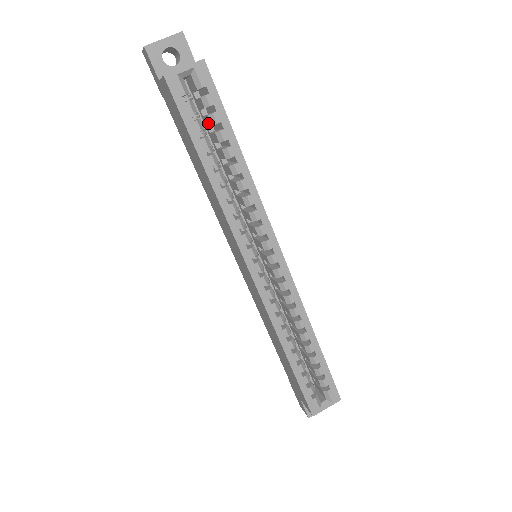
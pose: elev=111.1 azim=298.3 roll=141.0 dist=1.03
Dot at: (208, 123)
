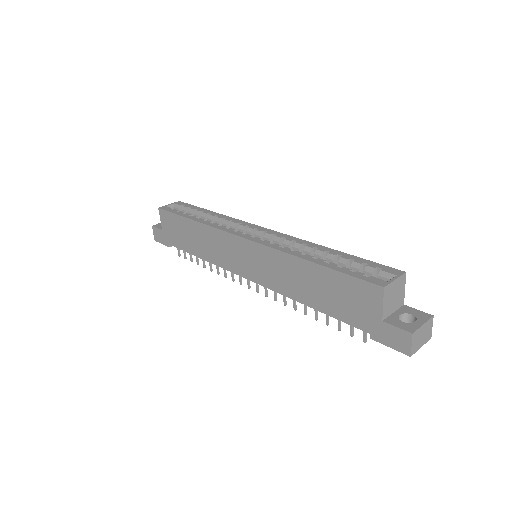
Dot at: occluded
